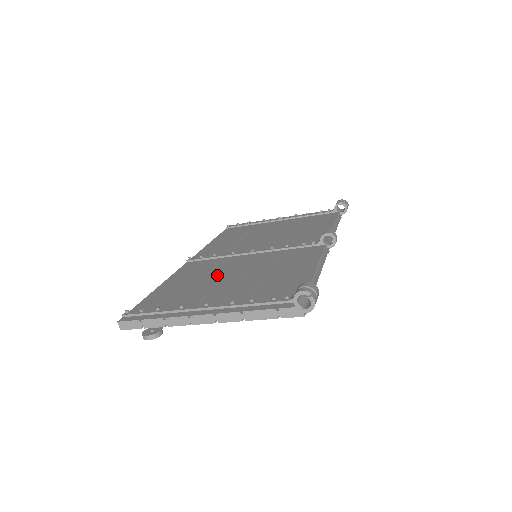
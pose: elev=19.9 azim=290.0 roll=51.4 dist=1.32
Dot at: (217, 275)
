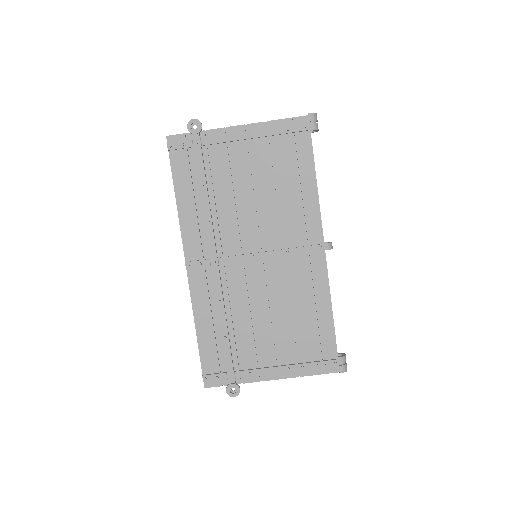
Dot at: occluded
